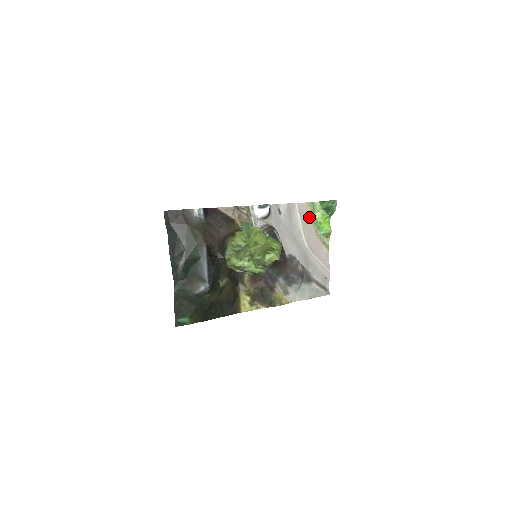
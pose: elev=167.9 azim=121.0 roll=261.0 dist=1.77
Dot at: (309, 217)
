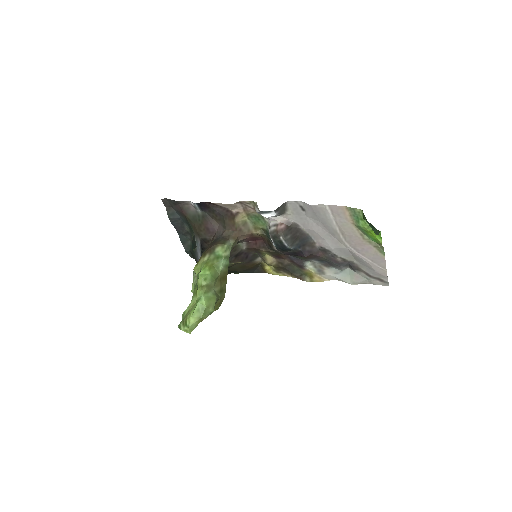
Dot at: (350, 220)
